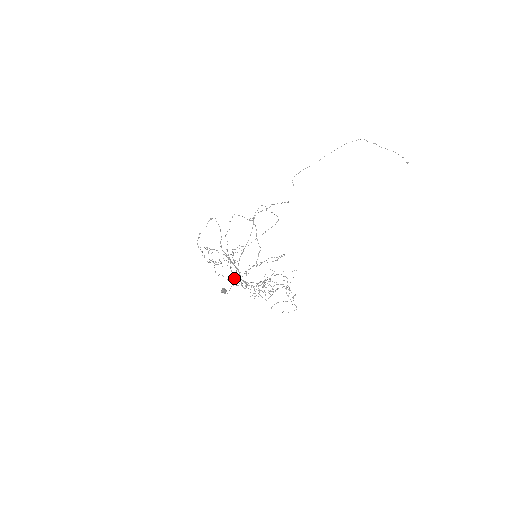
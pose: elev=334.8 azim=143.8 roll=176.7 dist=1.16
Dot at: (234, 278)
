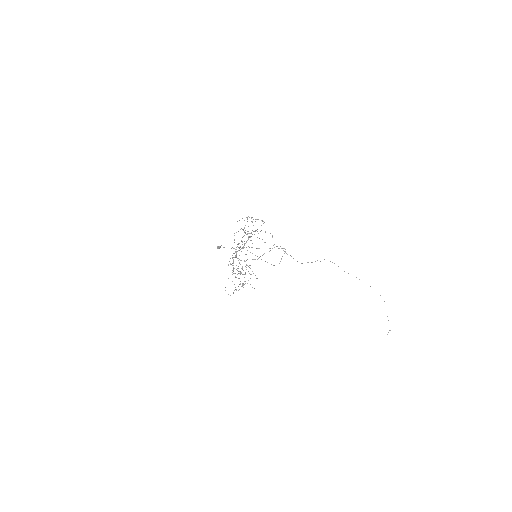
Dot at: occluded
